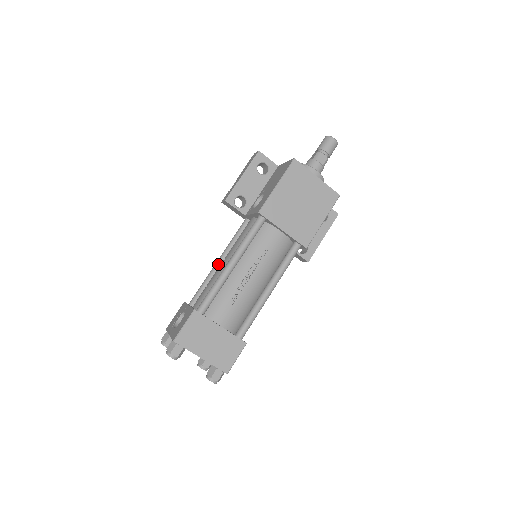
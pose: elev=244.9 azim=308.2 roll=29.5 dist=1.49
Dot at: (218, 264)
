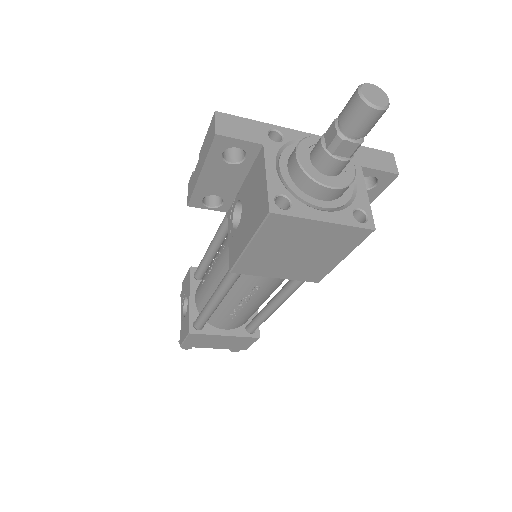
Dot at: (212, 250)
